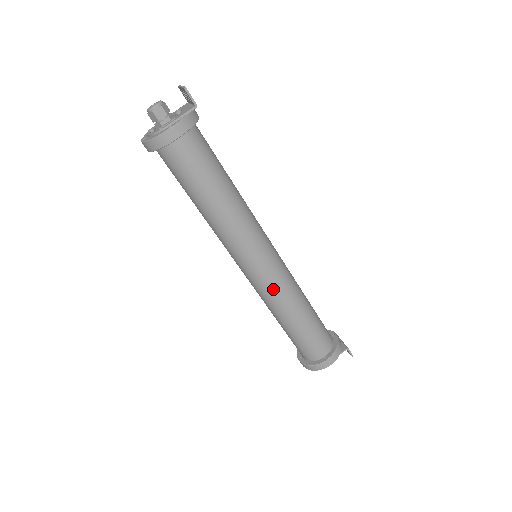
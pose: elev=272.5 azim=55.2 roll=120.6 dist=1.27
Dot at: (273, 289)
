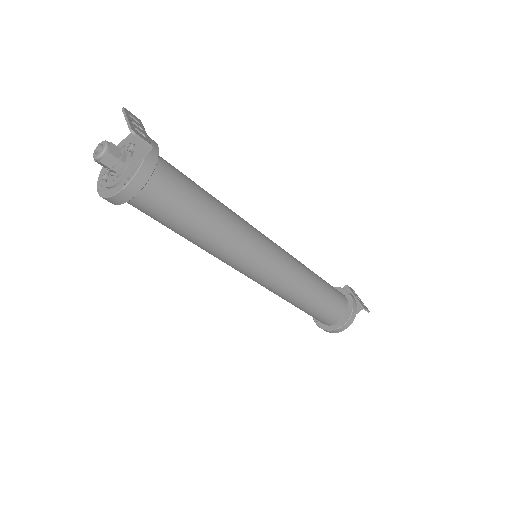
Dot at: (280, 286)
